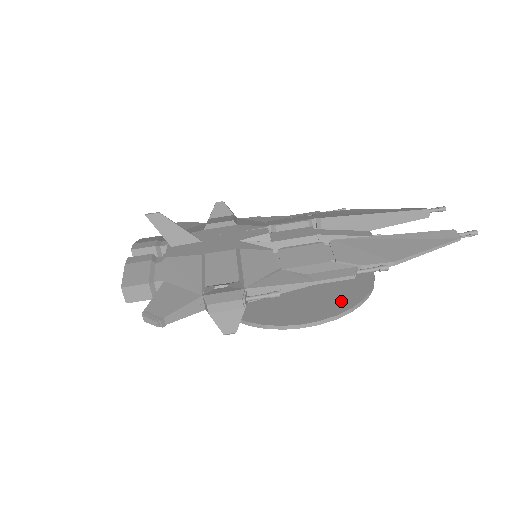
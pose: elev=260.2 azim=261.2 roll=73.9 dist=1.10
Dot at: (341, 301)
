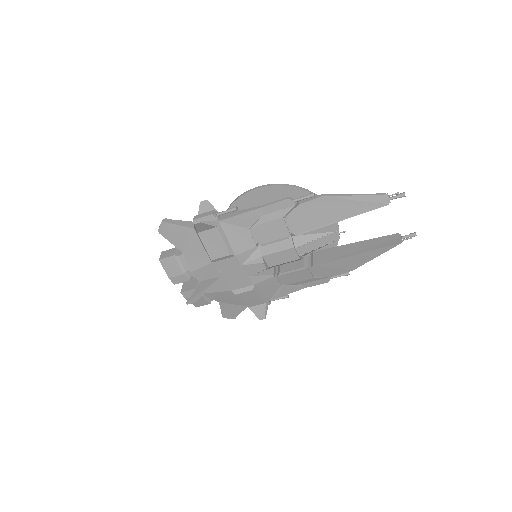
Dot at: occluded
